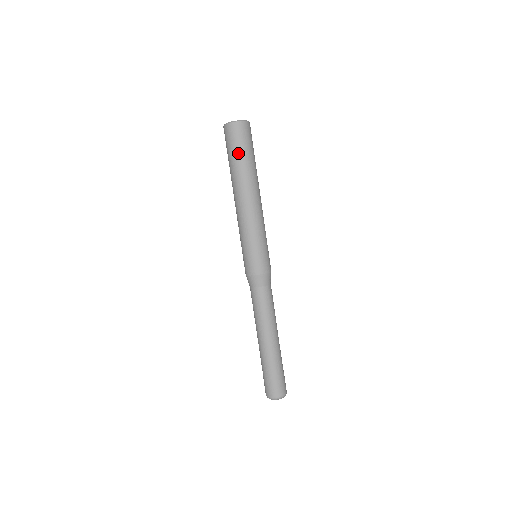
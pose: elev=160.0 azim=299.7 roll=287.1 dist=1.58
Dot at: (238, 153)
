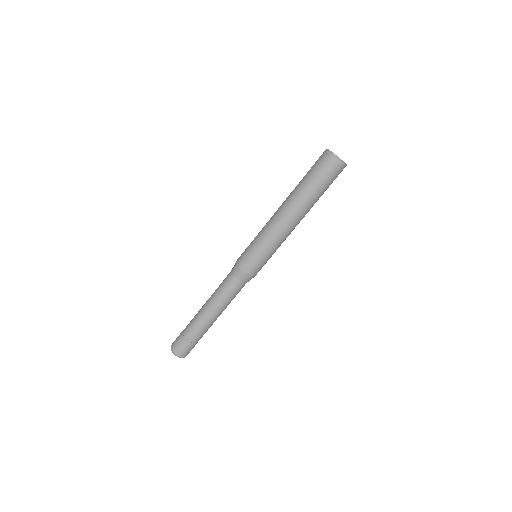
Dot at: (326, 188)
